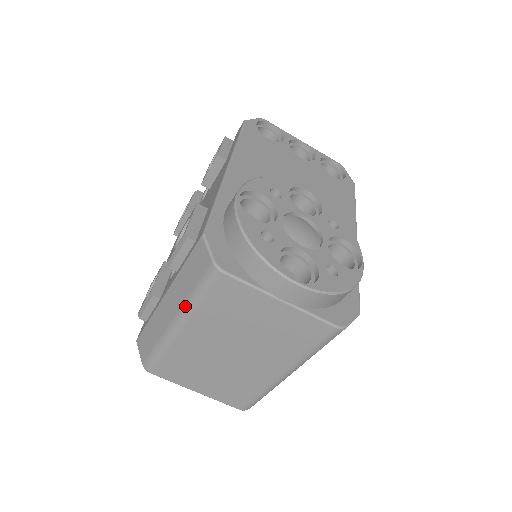
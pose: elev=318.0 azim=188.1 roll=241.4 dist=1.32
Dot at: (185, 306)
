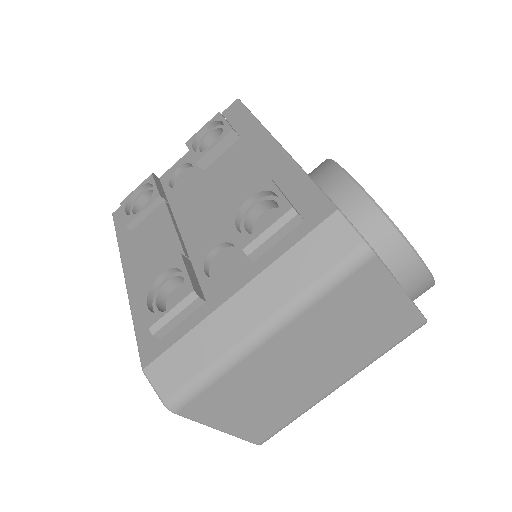
Dot at: (294, 303)
